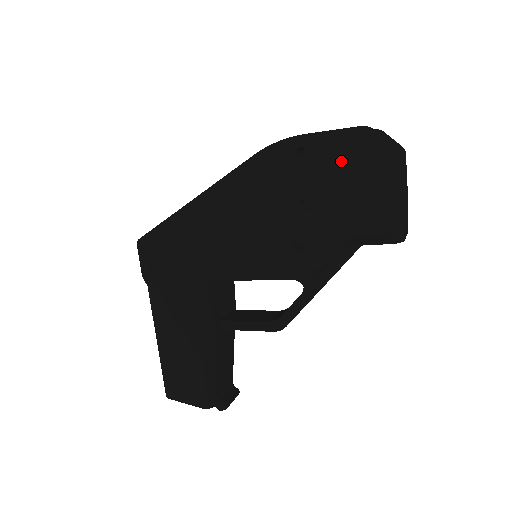
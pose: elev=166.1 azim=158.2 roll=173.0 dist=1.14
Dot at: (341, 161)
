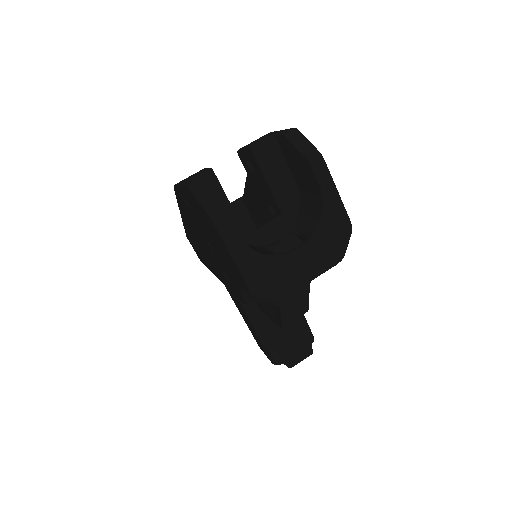
Dot at: (199, 216)
